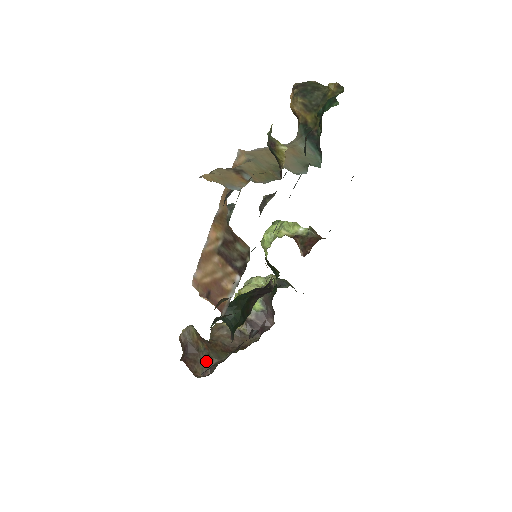
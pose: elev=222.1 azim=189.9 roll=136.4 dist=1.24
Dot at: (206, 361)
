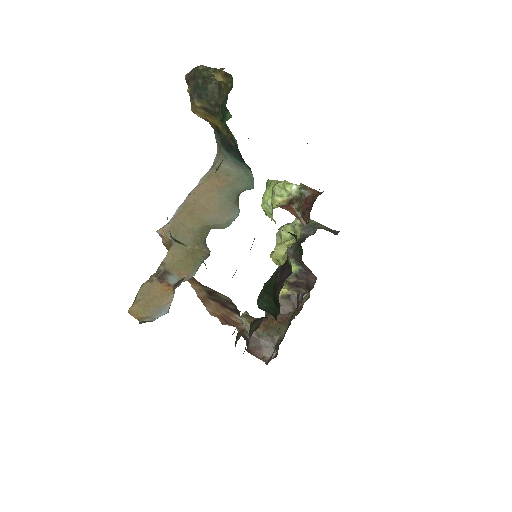
Dot at: (269, 343)
